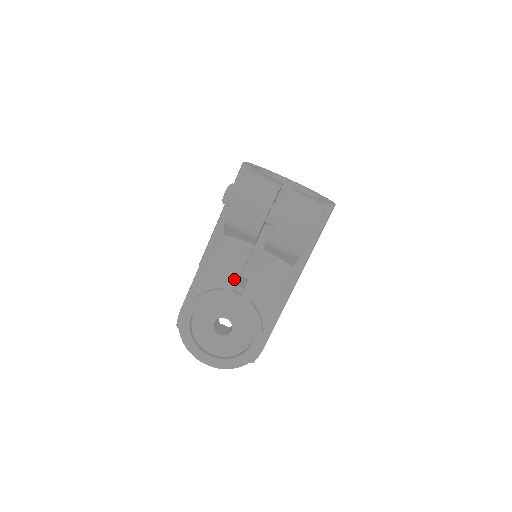
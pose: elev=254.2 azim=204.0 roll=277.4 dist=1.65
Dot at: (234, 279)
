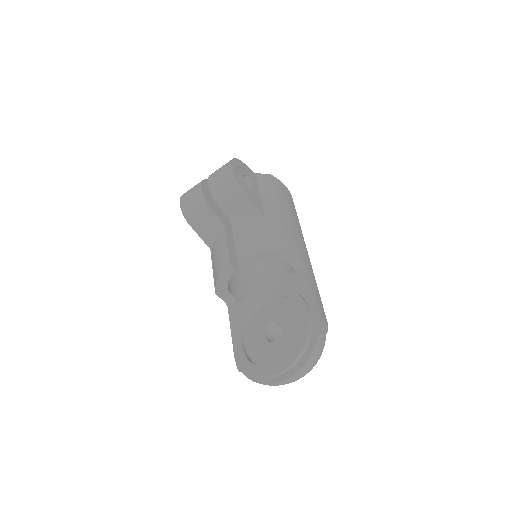
Dot at: (226, 257)
